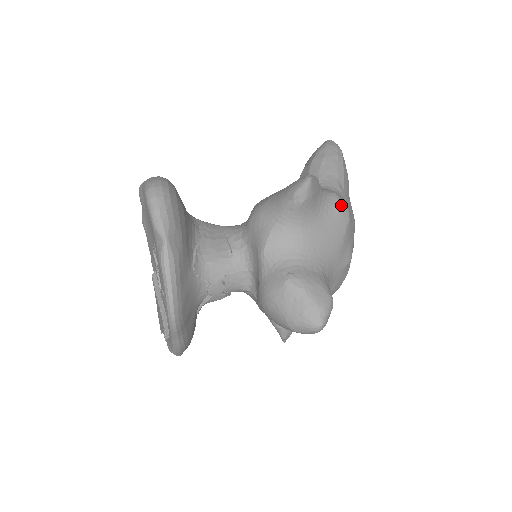
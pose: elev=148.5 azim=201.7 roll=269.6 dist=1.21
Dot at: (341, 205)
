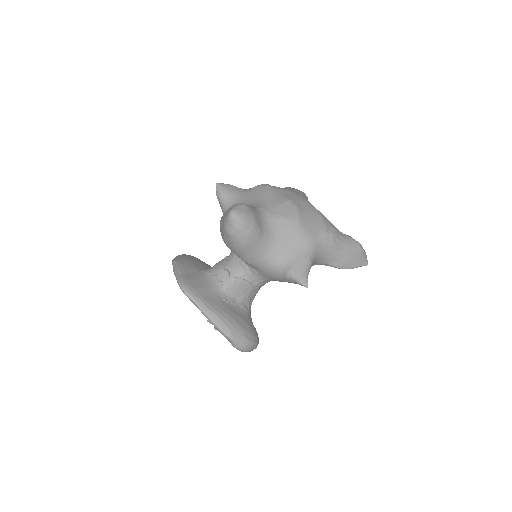
Dot at: (258, 185)
